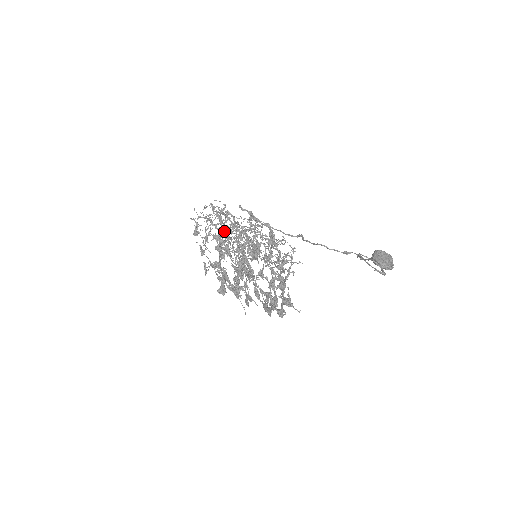
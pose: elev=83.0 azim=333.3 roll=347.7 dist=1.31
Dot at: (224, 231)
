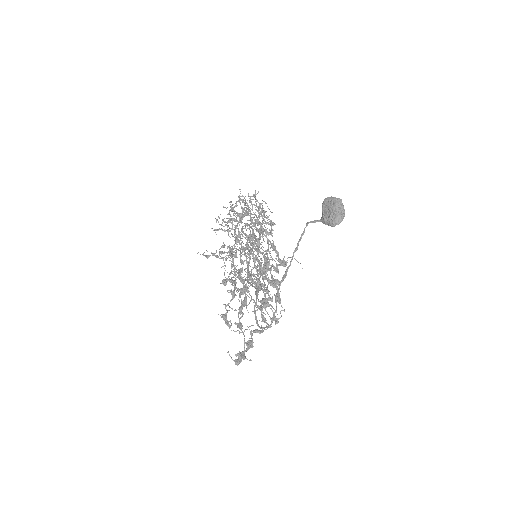
Dot at: occluded
